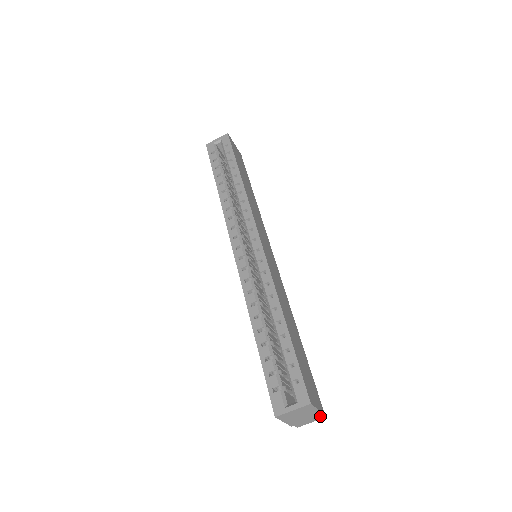
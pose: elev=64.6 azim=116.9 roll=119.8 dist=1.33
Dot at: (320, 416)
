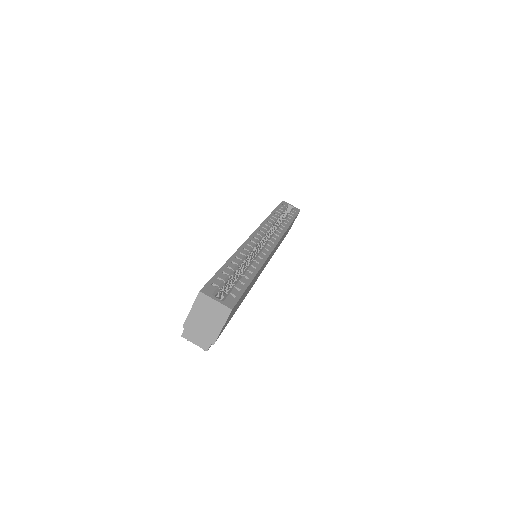
Dot at: (209, 343)
